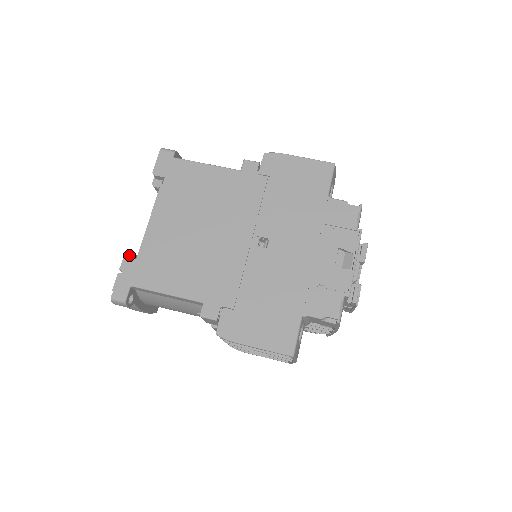
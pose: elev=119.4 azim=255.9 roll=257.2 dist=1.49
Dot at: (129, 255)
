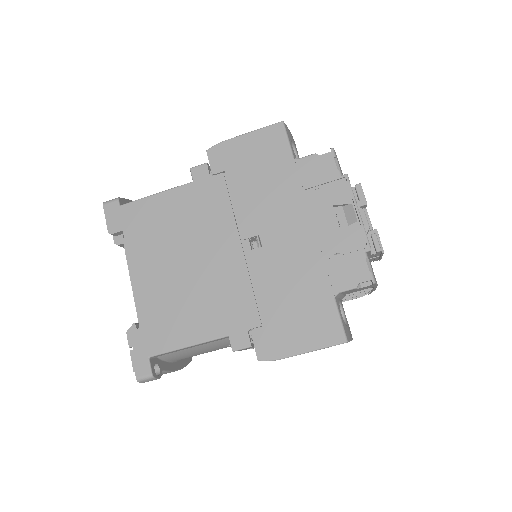
Dot at: (130, 328)
